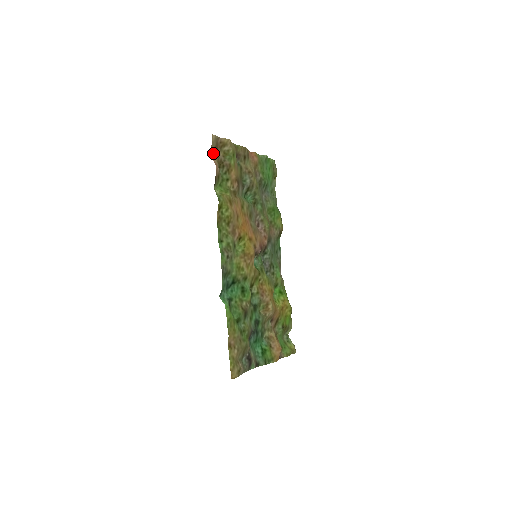
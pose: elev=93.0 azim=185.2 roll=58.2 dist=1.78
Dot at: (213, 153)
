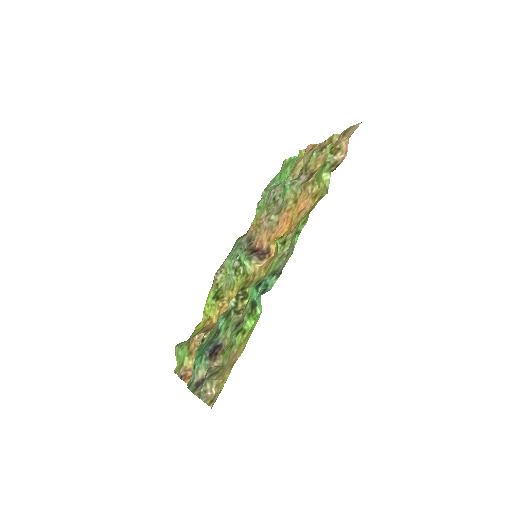
Dot at: (348, 137)
